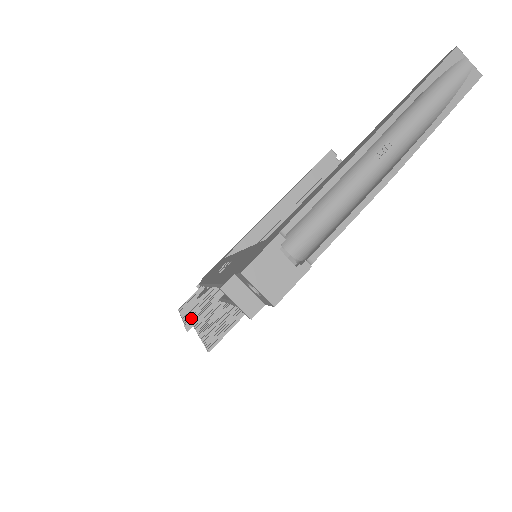
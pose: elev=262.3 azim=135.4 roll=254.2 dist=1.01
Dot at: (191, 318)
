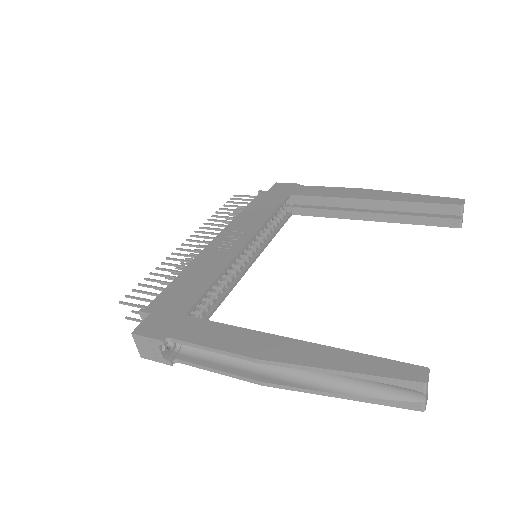
Dot at: (143, 285)
